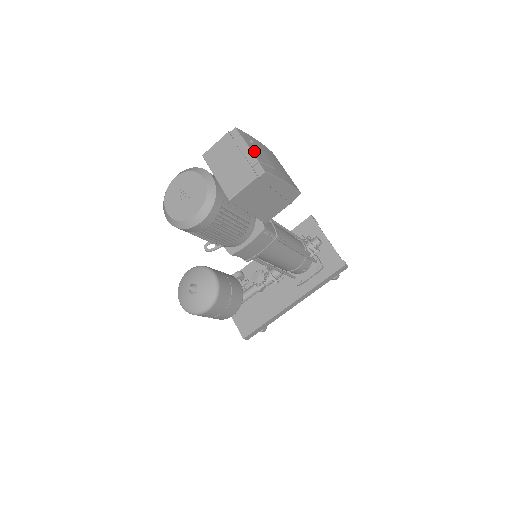
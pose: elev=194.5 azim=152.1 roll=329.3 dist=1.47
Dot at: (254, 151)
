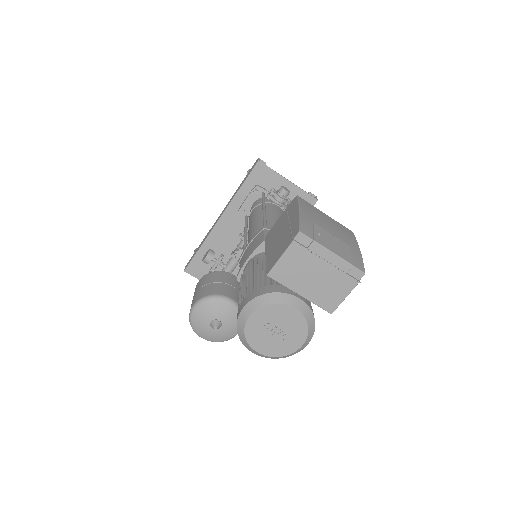
Dot at: (337, 251)
